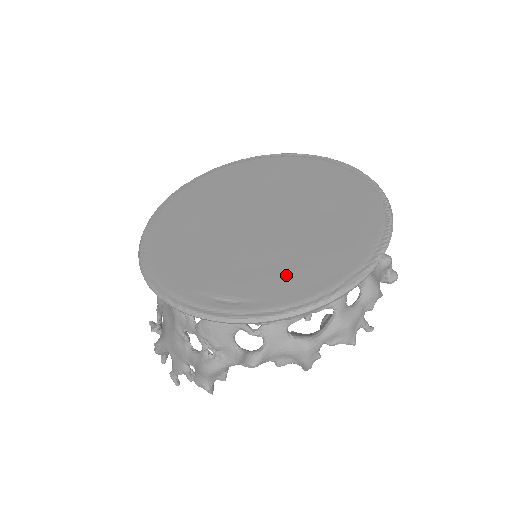
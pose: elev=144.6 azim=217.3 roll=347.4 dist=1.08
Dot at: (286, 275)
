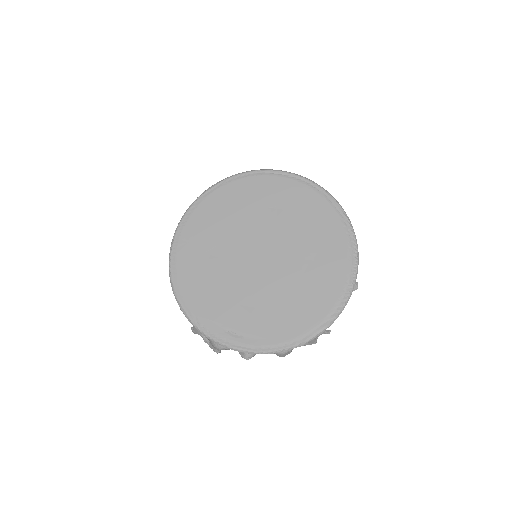
Dot at: (274, 319)
